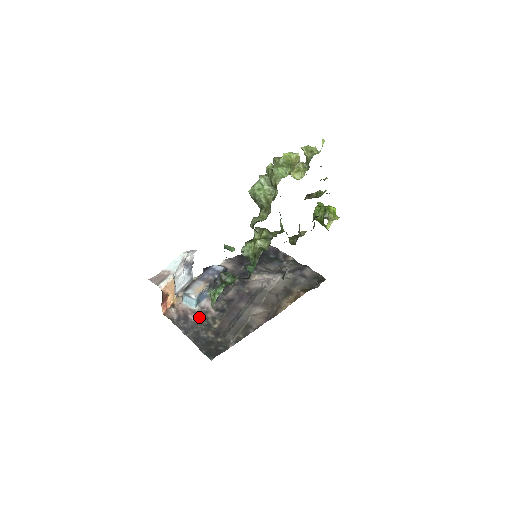
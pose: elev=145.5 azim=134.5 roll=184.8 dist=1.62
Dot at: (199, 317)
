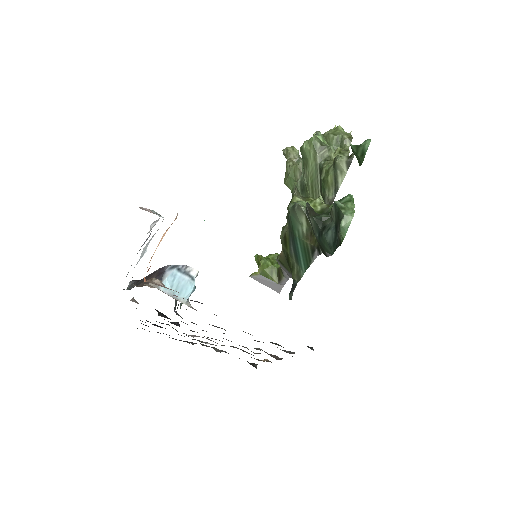
Dot at: occluded
